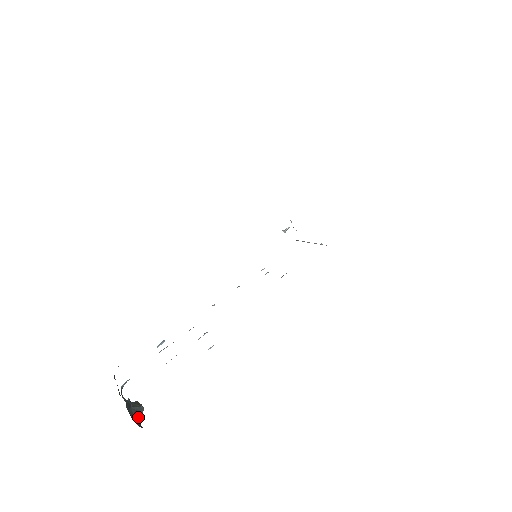
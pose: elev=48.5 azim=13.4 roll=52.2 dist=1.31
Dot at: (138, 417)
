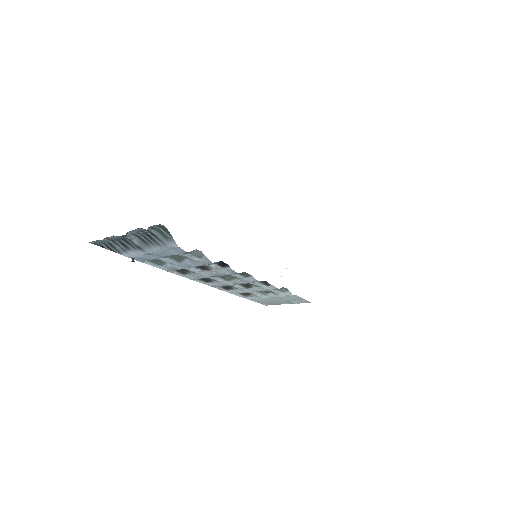
Dot at: occluded
